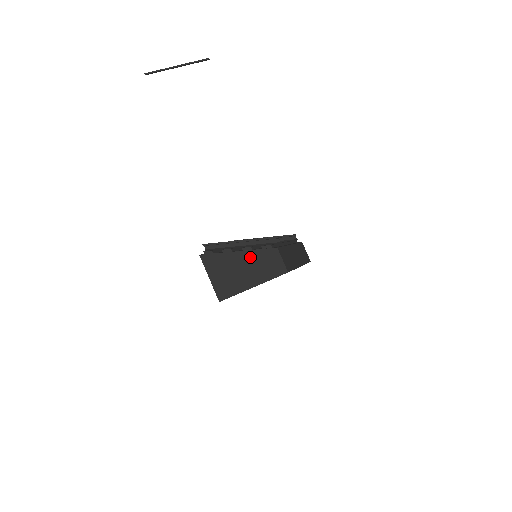
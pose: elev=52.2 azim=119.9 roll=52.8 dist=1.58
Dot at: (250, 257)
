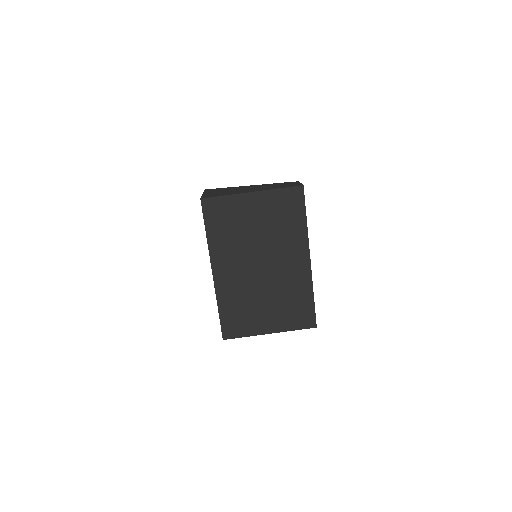
Dot at: (263, 185)
